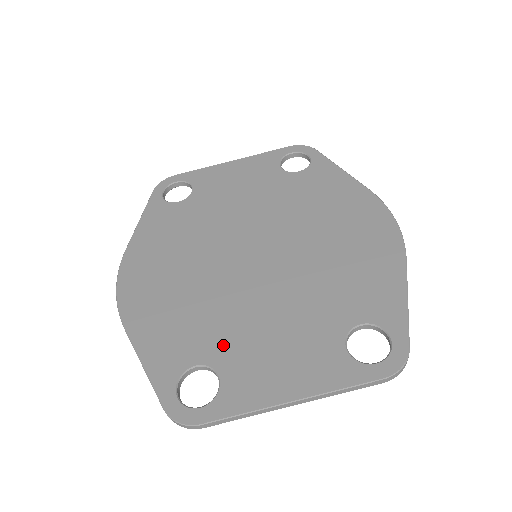
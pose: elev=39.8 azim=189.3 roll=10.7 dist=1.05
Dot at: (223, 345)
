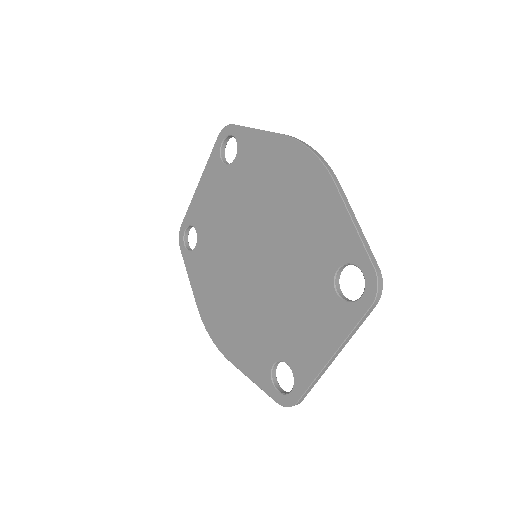
Dot at: (277, 341)
